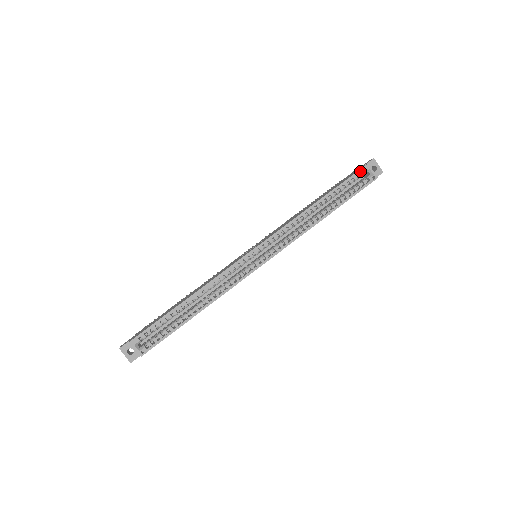
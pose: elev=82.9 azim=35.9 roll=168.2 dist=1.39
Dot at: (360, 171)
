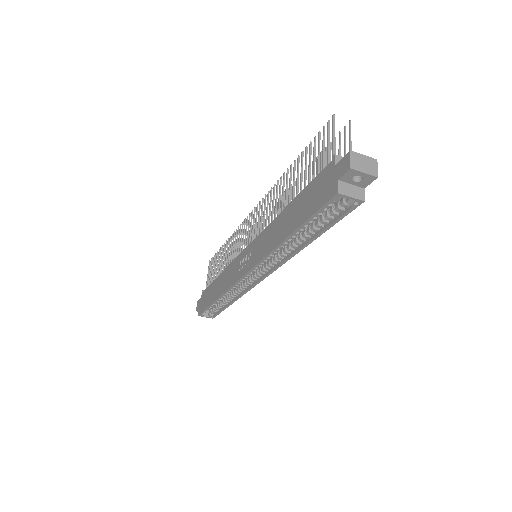
Dot at: (329, 203)
